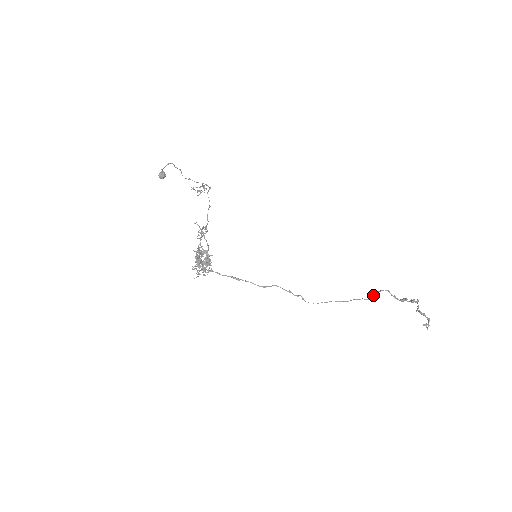
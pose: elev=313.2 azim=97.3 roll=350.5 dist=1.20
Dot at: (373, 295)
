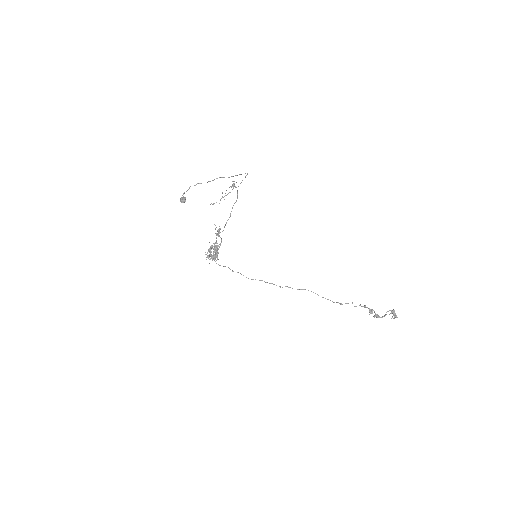
Dot at: (340, 304)
